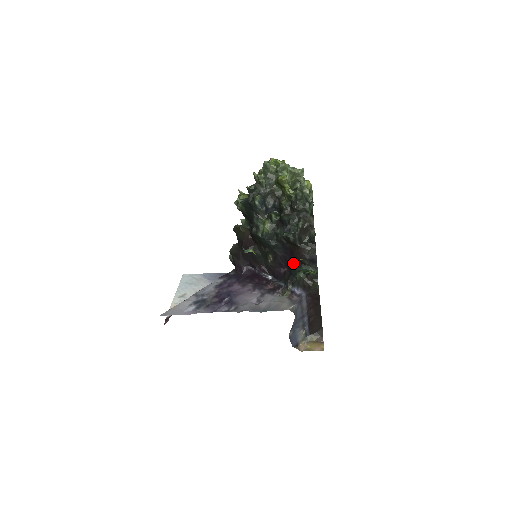
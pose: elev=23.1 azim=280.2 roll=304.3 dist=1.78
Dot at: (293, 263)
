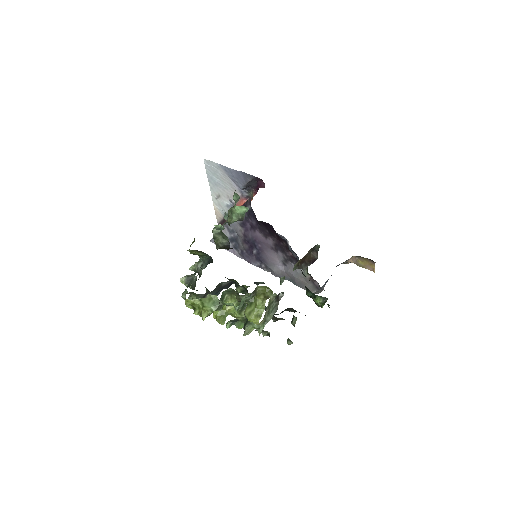
Dot at: occluded
